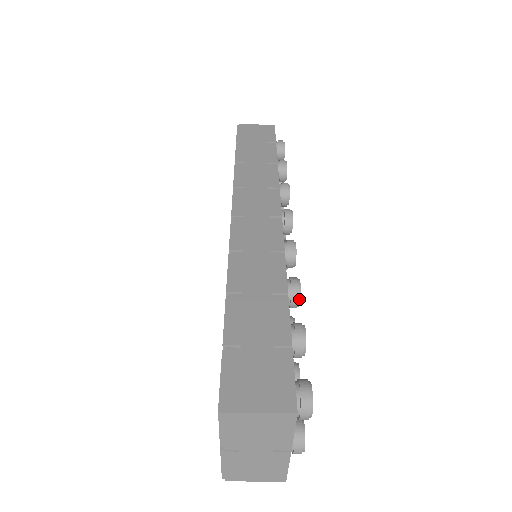
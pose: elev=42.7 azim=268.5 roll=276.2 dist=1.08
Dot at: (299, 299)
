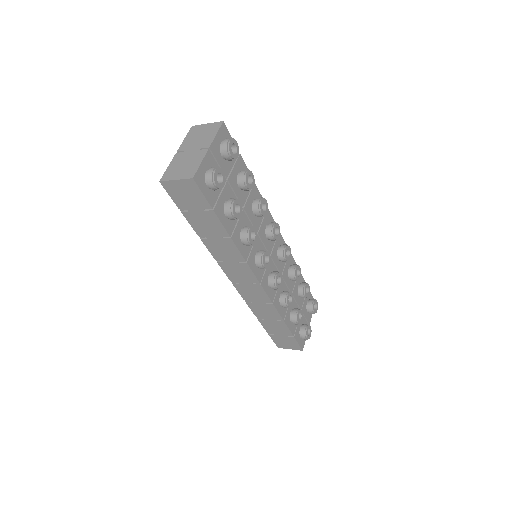
Dot at: (291, 305)
